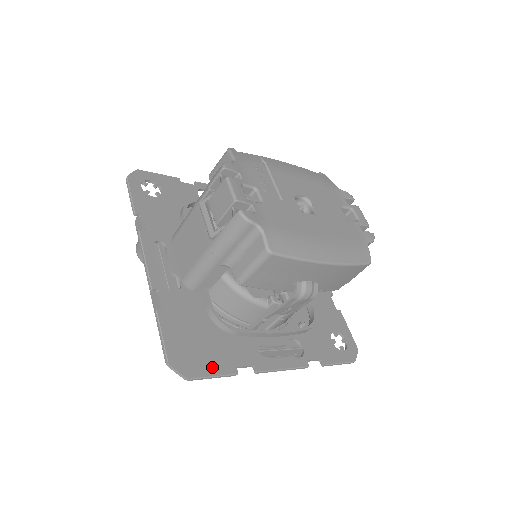
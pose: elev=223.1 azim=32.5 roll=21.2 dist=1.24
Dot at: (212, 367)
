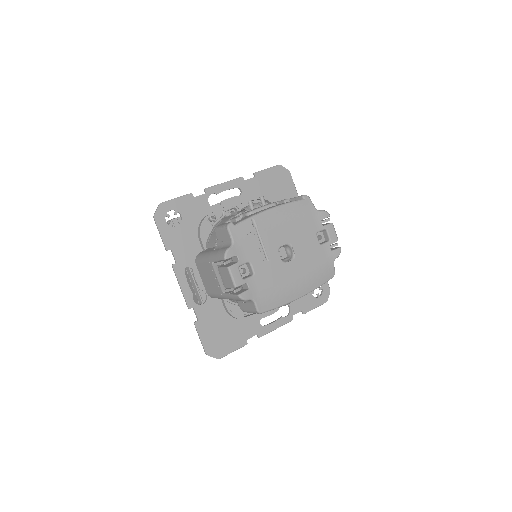
Dot at: (232, 346)
